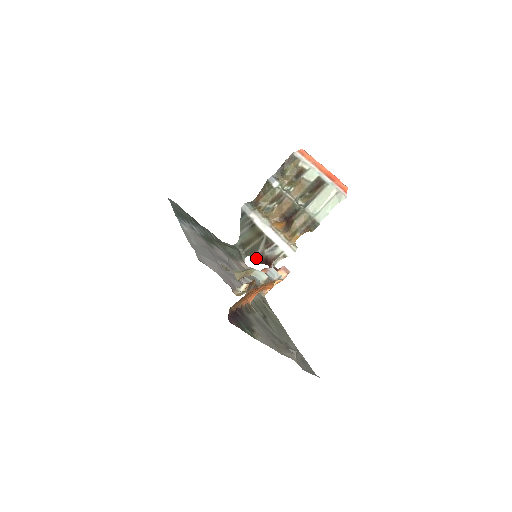
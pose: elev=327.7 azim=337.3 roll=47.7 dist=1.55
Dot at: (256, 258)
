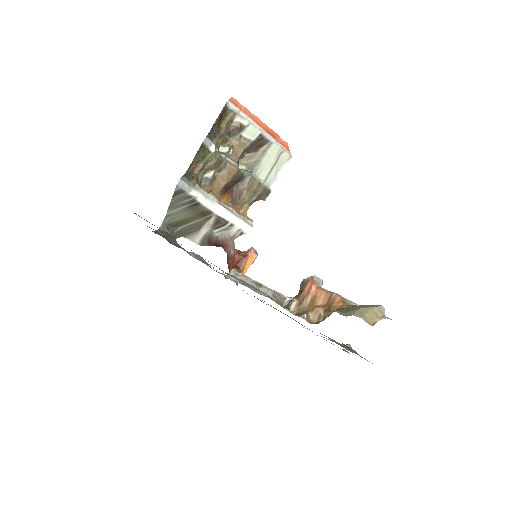
Dot at: (198, 240)
